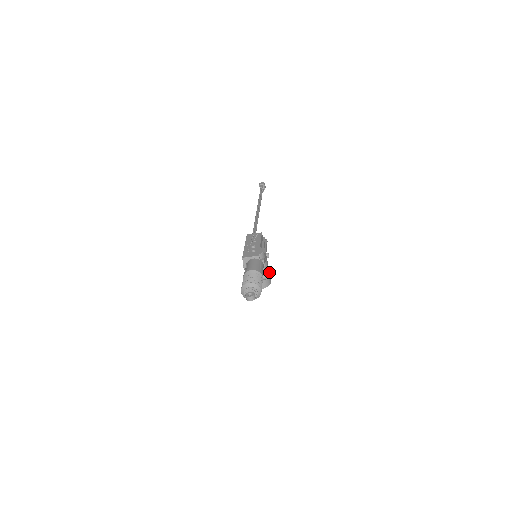
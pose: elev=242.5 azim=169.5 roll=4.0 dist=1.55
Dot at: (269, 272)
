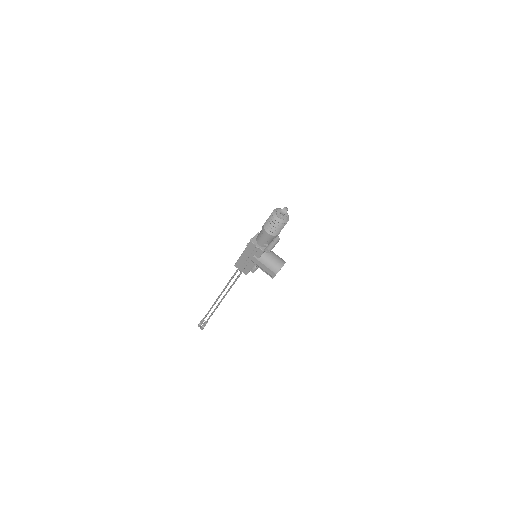
Dot at: occluded
